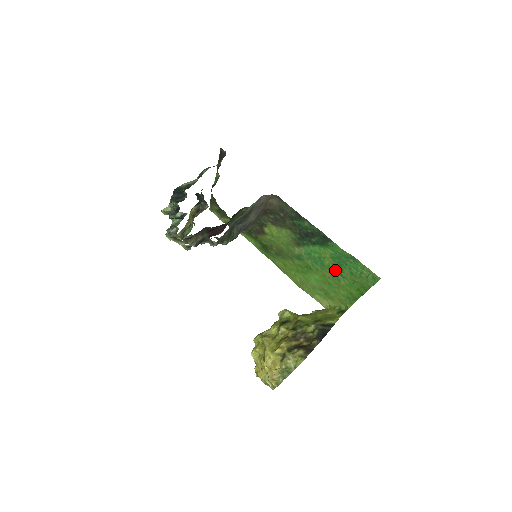
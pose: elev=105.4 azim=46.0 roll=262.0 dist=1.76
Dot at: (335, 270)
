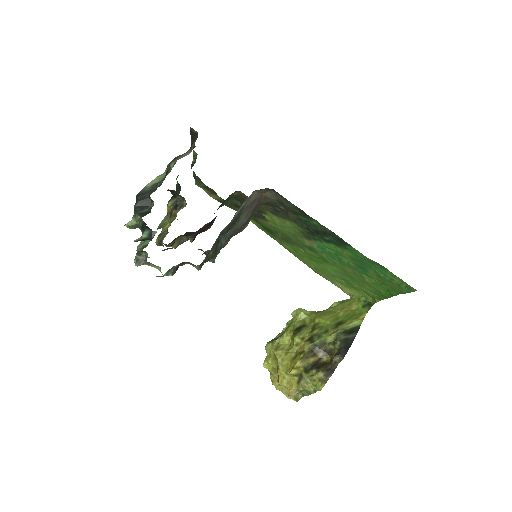
Dot at: (357, 269)
